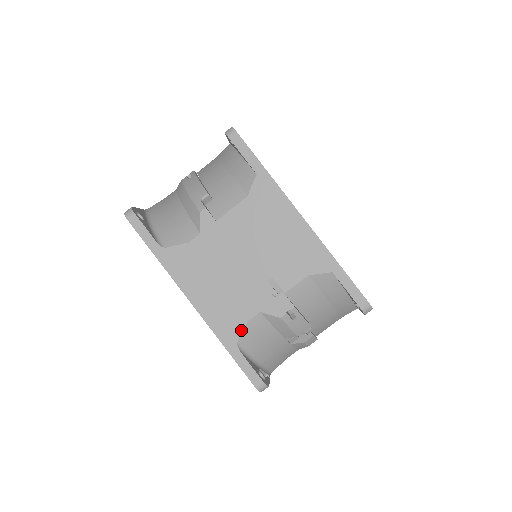
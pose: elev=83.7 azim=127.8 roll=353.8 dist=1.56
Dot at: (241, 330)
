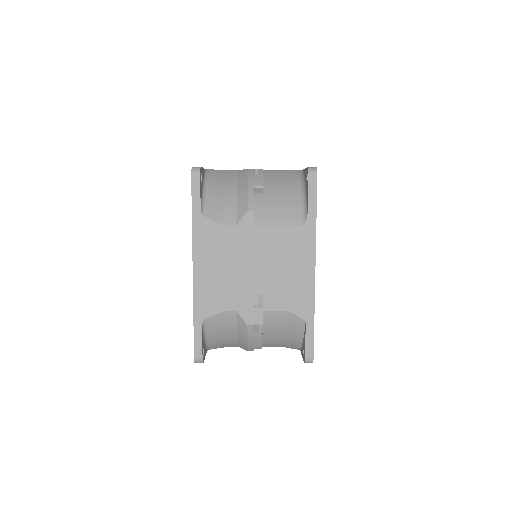
Dot at: occluded
